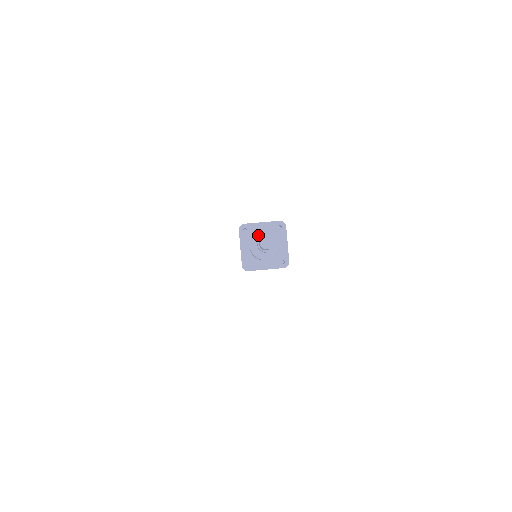
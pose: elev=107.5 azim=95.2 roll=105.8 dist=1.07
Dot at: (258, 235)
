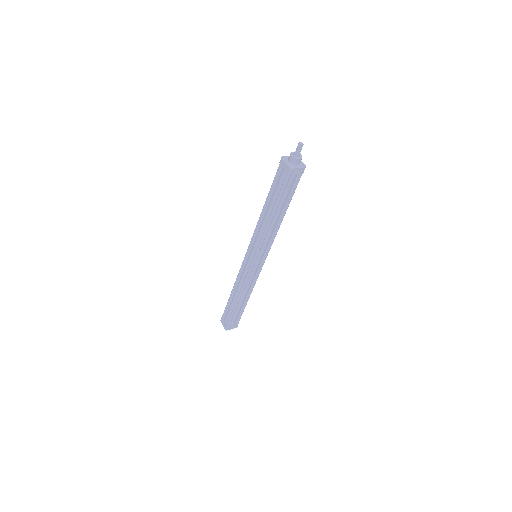
Dot at: (292, 153)
